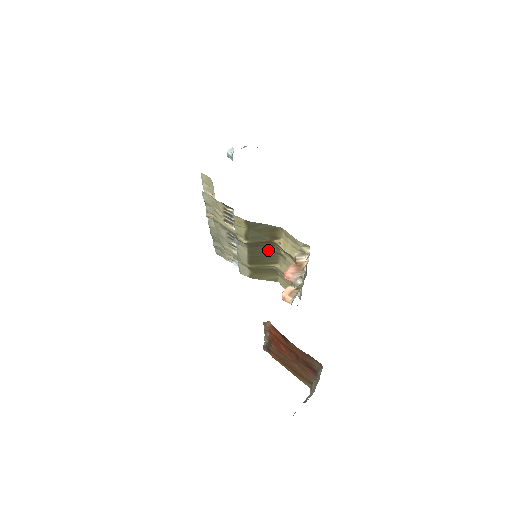
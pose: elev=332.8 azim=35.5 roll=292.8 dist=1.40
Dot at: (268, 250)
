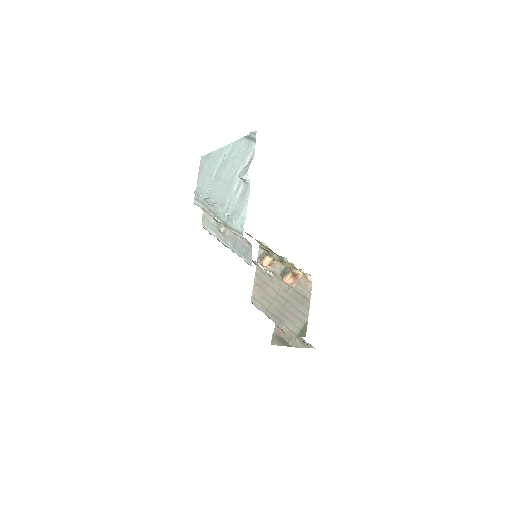
Dot at: occluded
